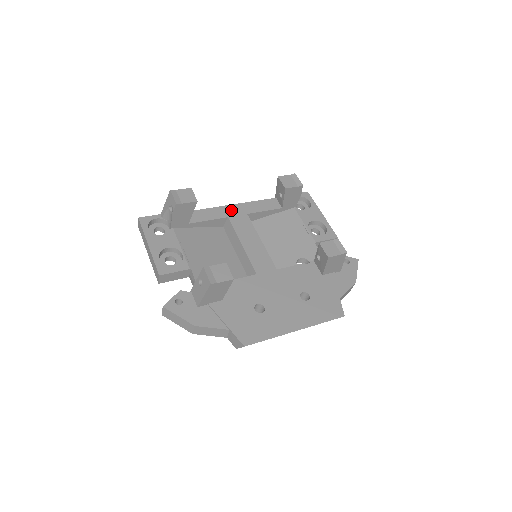
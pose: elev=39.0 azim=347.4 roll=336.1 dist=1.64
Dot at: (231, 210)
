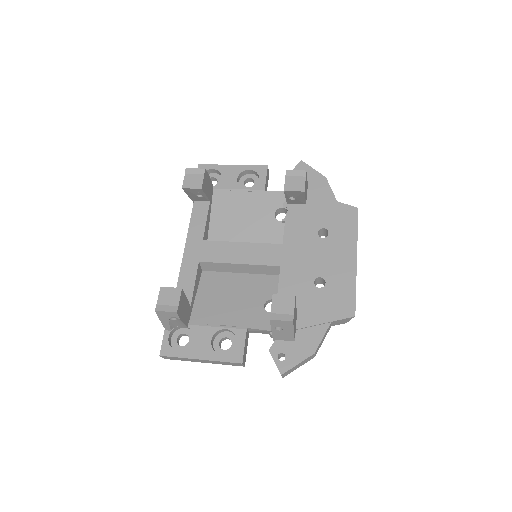
Dot at: (191, 254)
